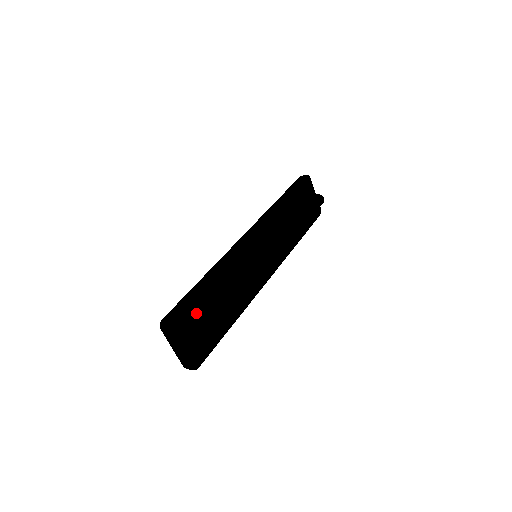
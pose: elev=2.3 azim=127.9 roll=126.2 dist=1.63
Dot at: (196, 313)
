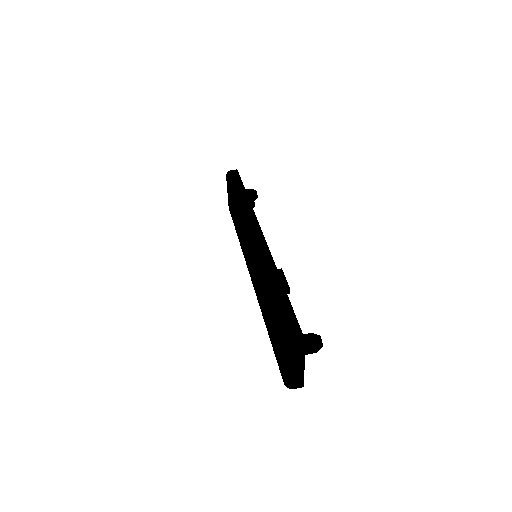
Dot at: occluded
